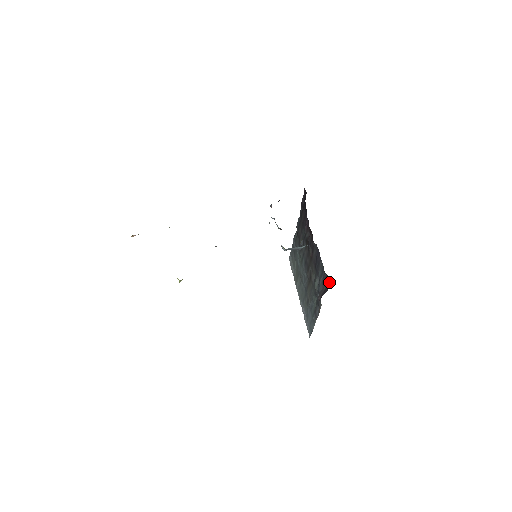
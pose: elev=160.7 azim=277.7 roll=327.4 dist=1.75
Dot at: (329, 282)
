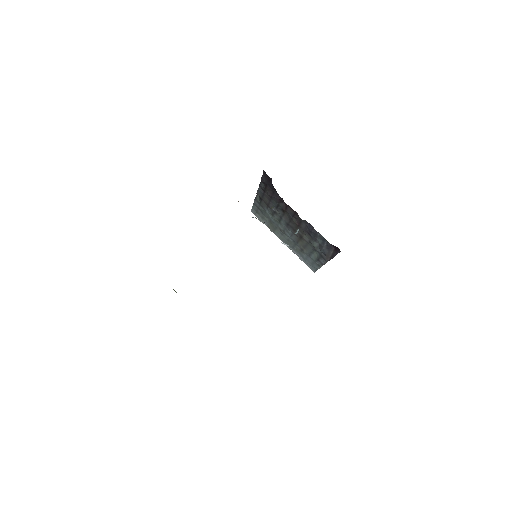
Dot at: (336, 249)
